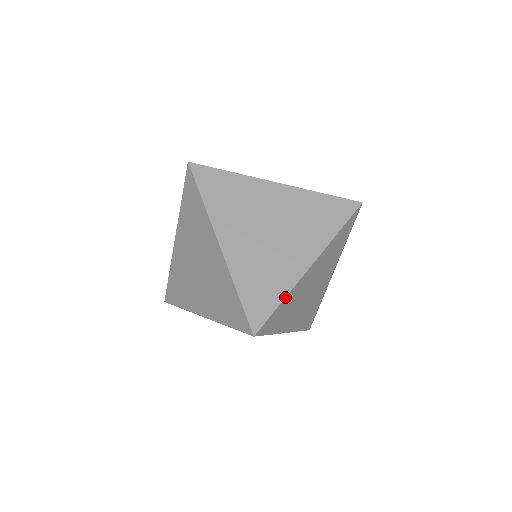
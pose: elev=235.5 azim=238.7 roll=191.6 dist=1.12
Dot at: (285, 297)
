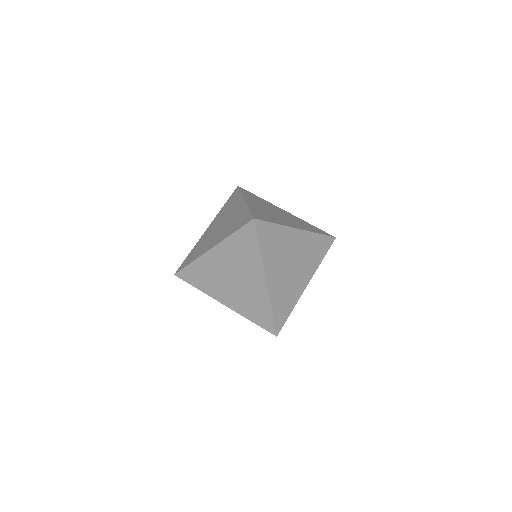
Dot at: (278, 224)
